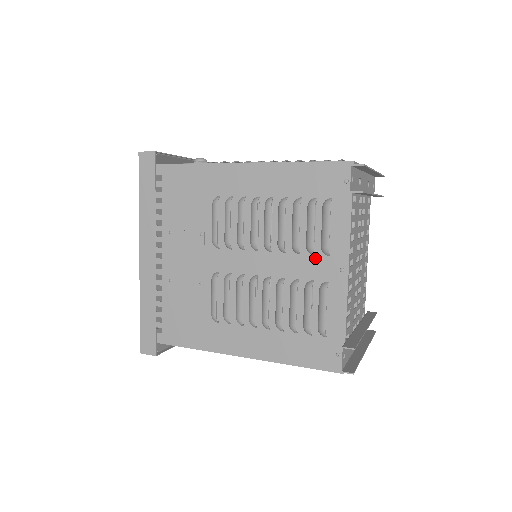
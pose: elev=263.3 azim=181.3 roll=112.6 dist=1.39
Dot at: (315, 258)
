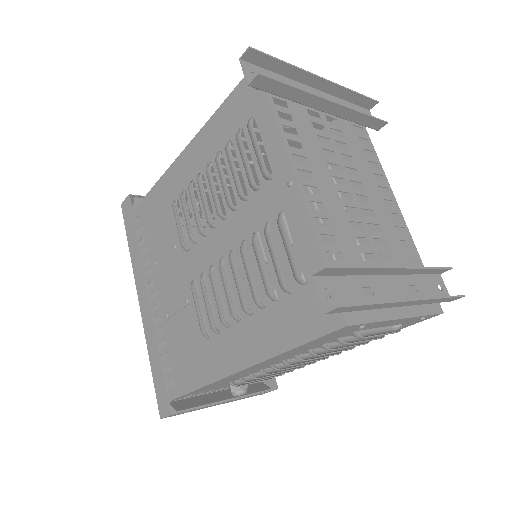
Dot at: (262, 192)
